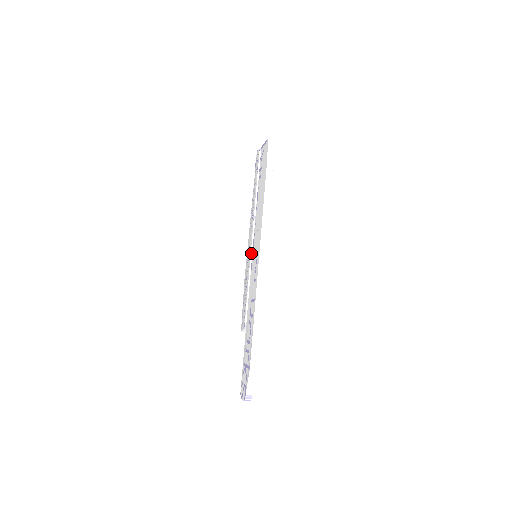
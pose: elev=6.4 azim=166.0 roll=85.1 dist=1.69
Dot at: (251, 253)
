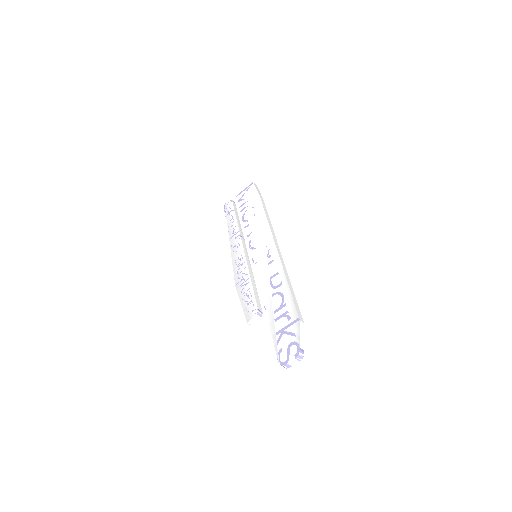
Dot at: (246, 258)
